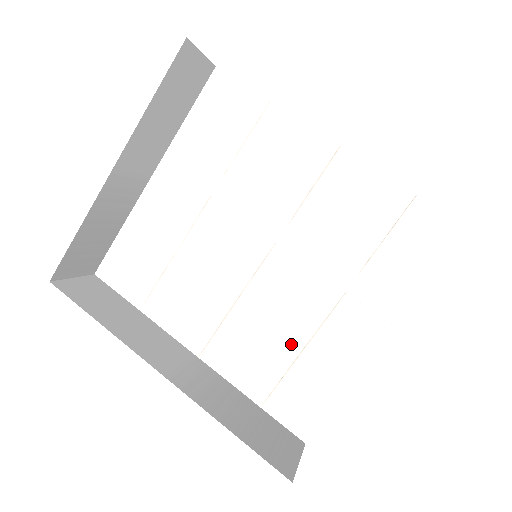
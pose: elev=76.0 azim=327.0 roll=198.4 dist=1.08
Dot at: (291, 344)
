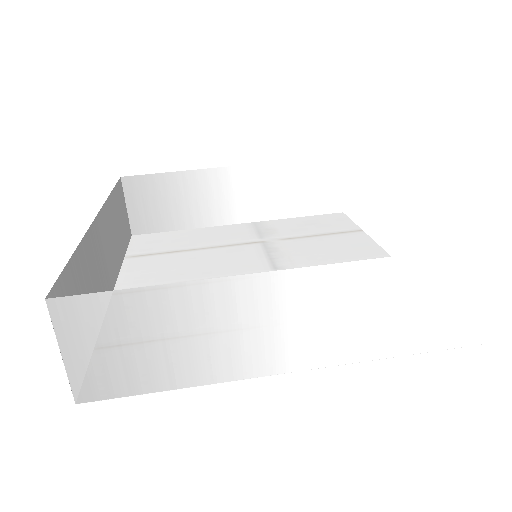
Dot at: occluded
